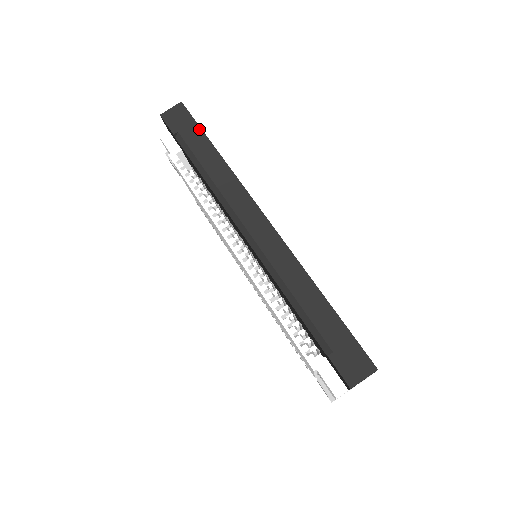
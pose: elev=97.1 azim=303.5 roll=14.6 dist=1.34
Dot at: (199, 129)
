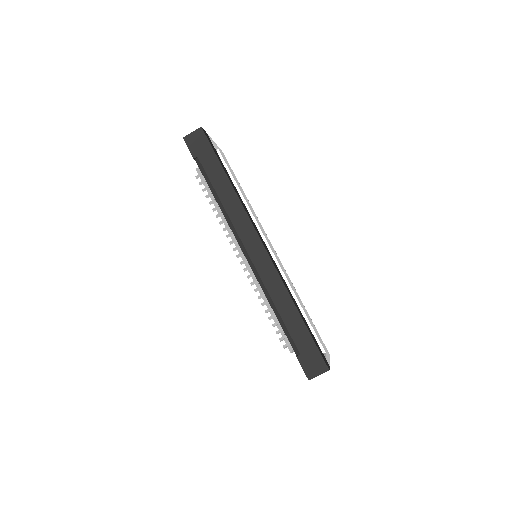
Dot at: (215, 157)
